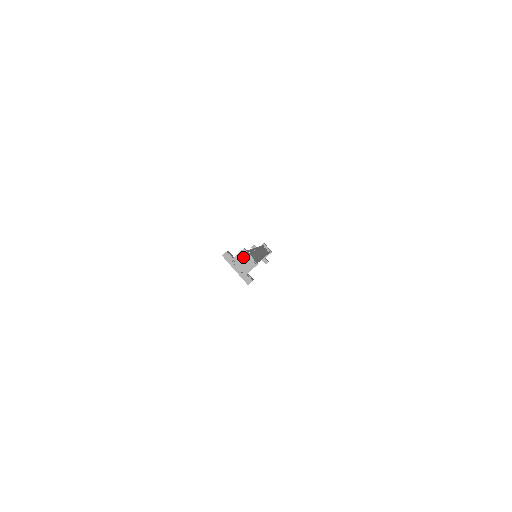
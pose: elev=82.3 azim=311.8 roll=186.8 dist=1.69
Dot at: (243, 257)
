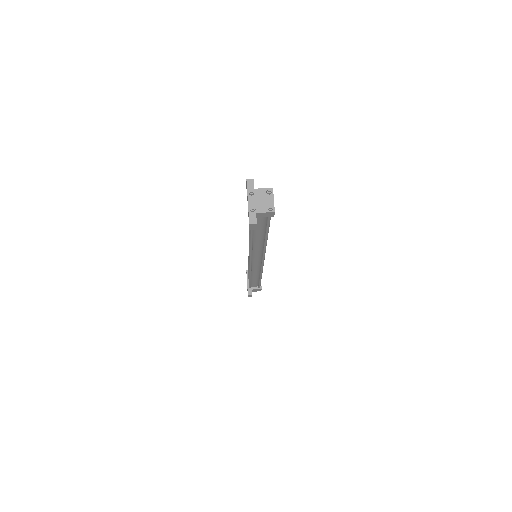
Dot at: (266, 195)
